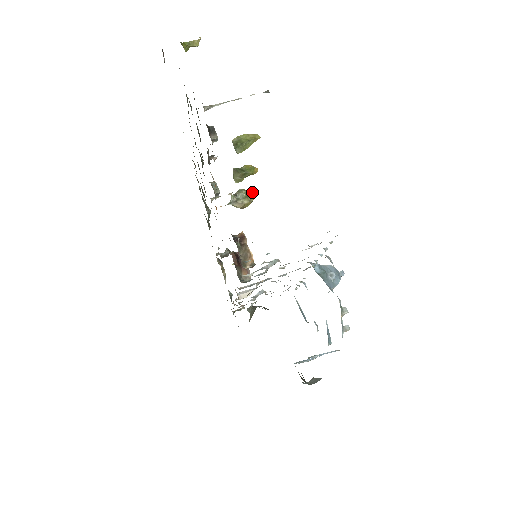
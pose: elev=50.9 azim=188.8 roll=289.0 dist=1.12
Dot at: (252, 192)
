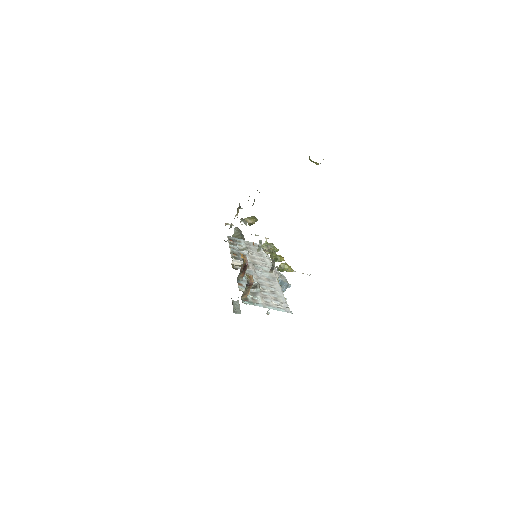
Dot at: (277, 250)
